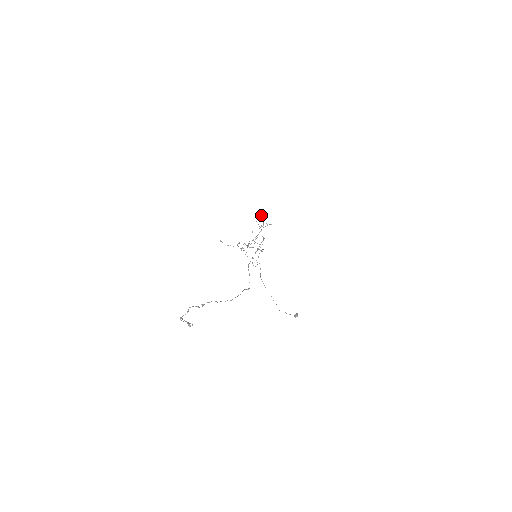
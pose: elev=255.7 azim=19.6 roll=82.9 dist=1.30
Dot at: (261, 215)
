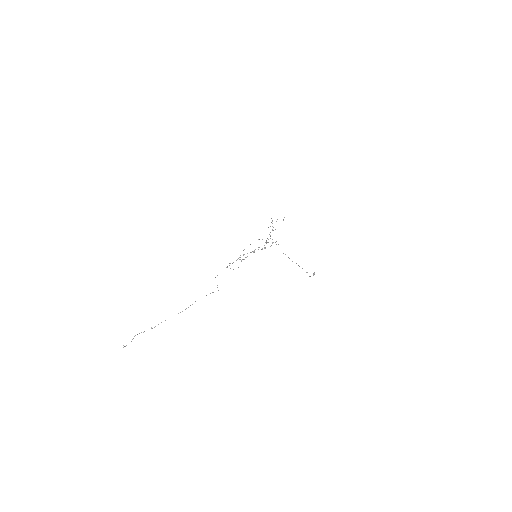
Dot at: occluded
